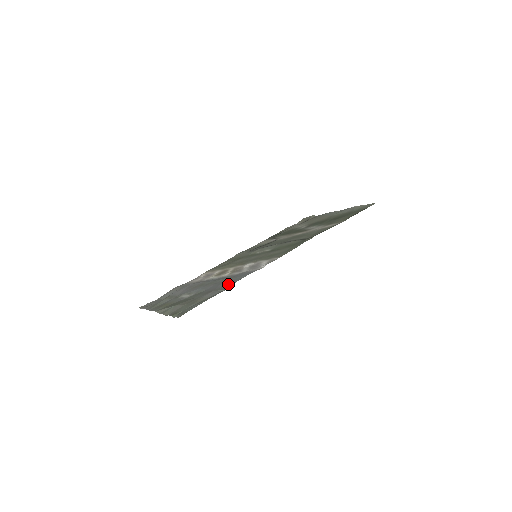
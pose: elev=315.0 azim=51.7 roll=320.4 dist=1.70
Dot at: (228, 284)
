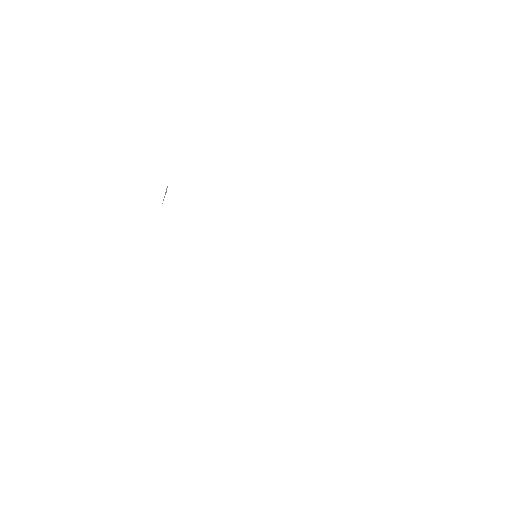
Dot at: occluded
